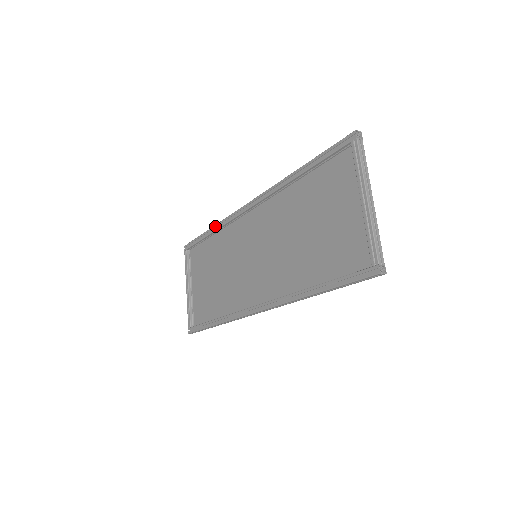
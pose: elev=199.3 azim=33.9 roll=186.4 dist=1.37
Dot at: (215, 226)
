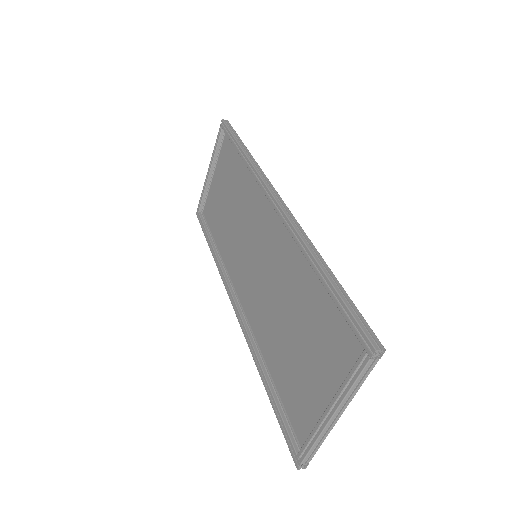
Dot at: (246, 158)
